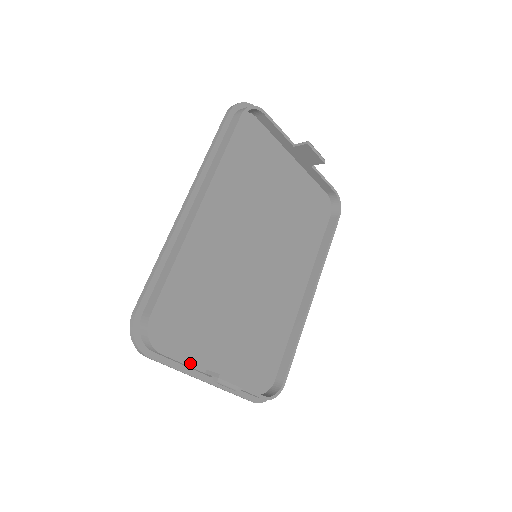
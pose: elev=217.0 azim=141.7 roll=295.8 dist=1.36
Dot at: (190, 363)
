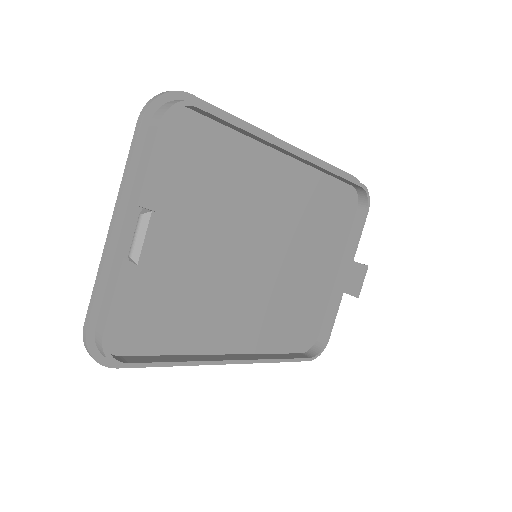
Dot at: (149, 177)
